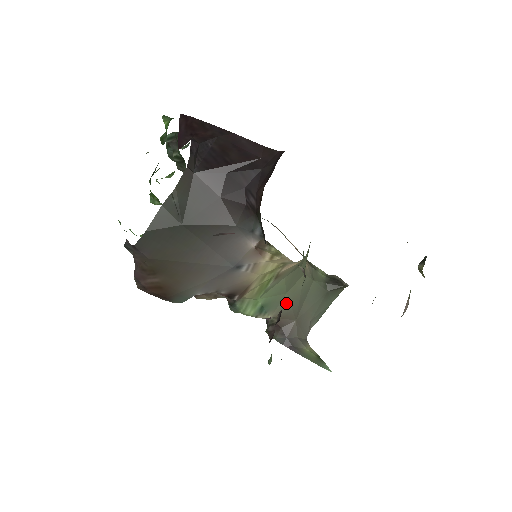
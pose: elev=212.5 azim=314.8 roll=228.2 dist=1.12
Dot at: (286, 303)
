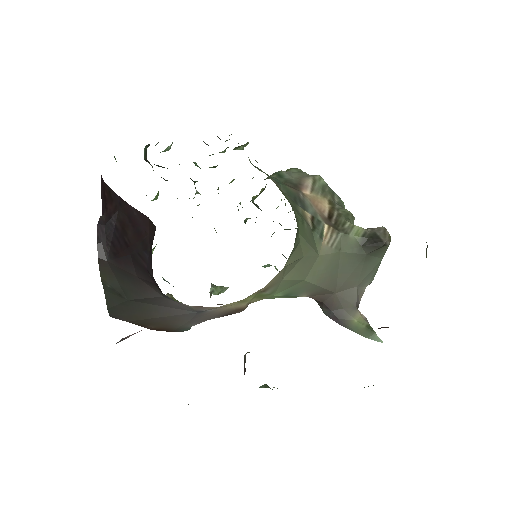
Dot at: (312, 286)
